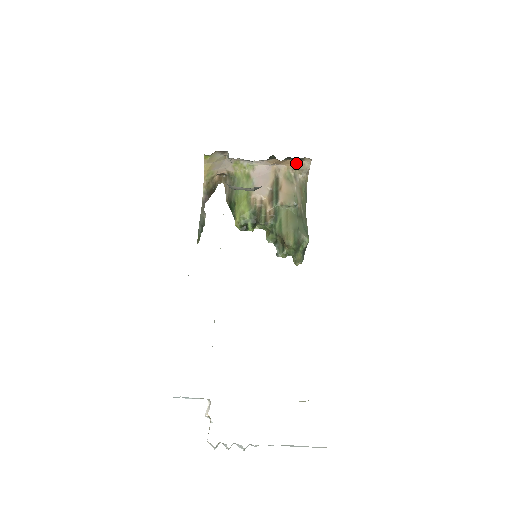
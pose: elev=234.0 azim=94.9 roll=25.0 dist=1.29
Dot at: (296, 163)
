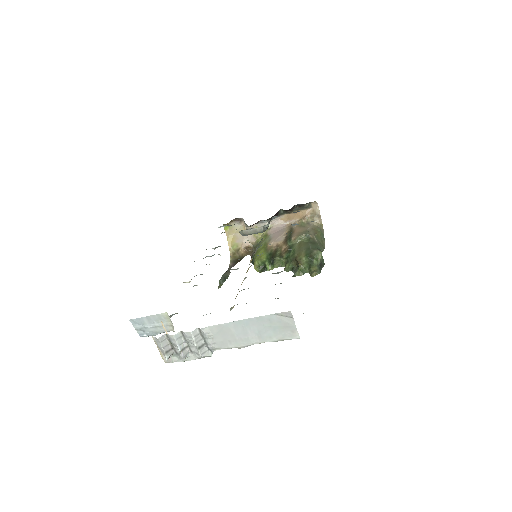
Dot at: (306, 212)
